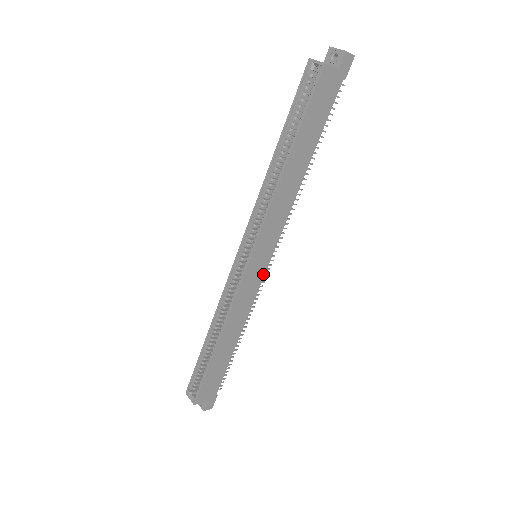
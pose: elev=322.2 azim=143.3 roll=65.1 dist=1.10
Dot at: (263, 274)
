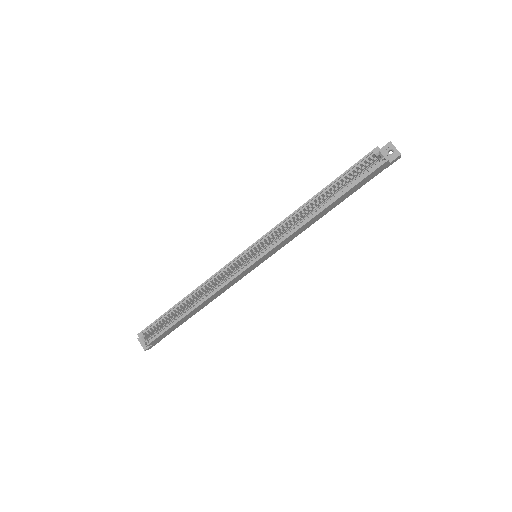
Dot at: (252, 269)
